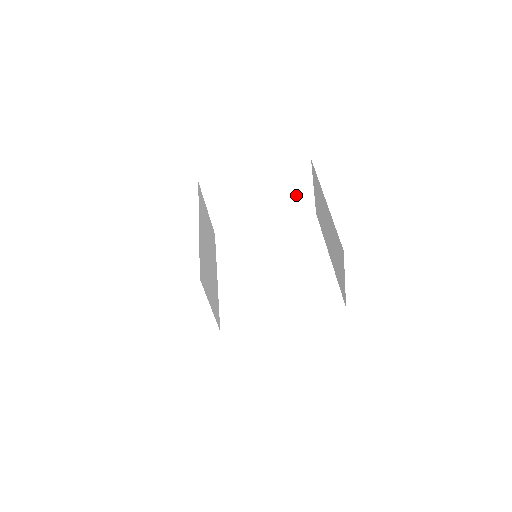
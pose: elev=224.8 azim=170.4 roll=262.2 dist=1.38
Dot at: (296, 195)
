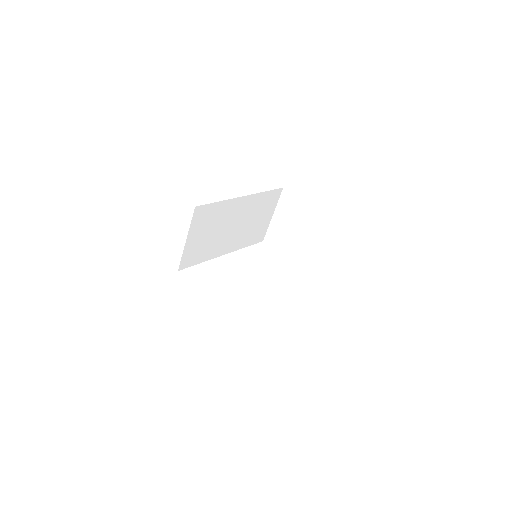
Dot at: (338, 265)
